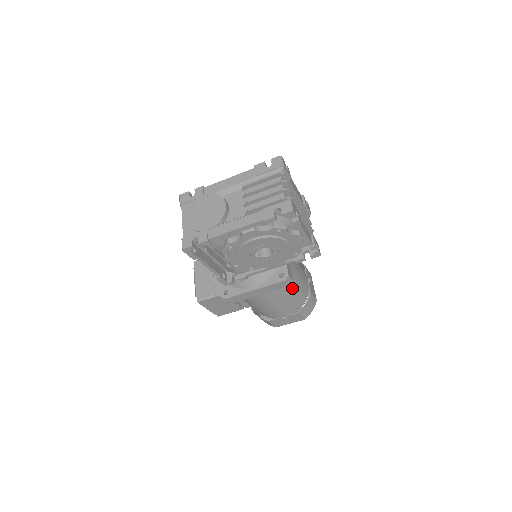
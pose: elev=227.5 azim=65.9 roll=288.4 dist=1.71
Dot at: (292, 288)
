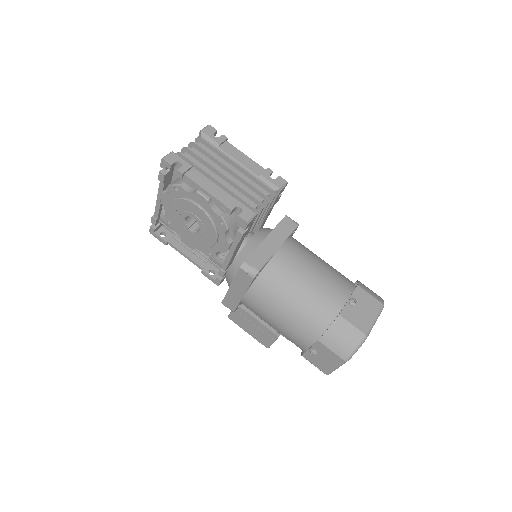
Dot at: (290, 295)
